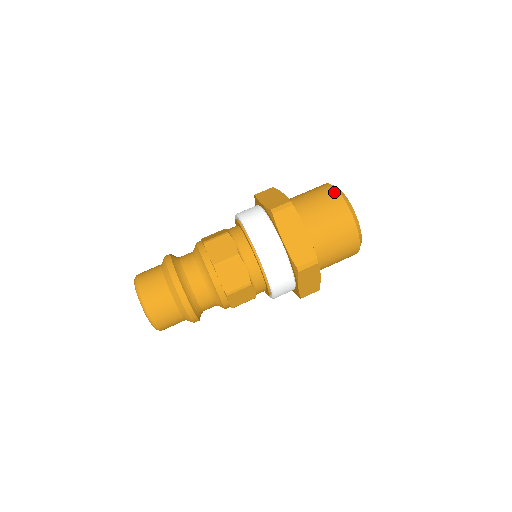
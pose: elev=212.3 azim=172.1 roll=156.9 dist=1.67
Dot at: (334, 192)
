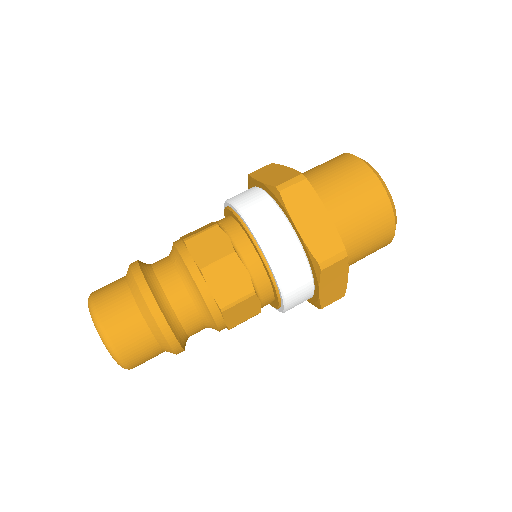
Dot at: (356, 161)
